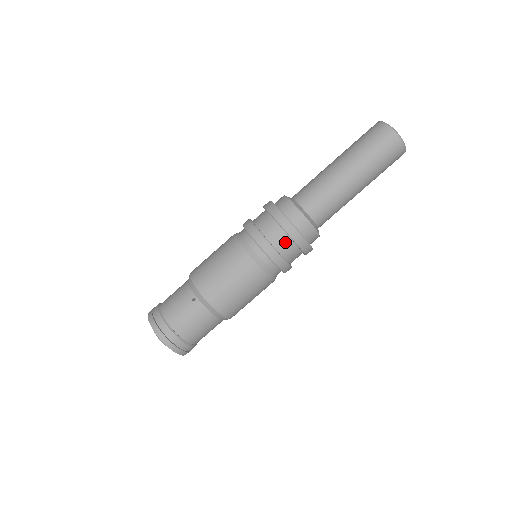
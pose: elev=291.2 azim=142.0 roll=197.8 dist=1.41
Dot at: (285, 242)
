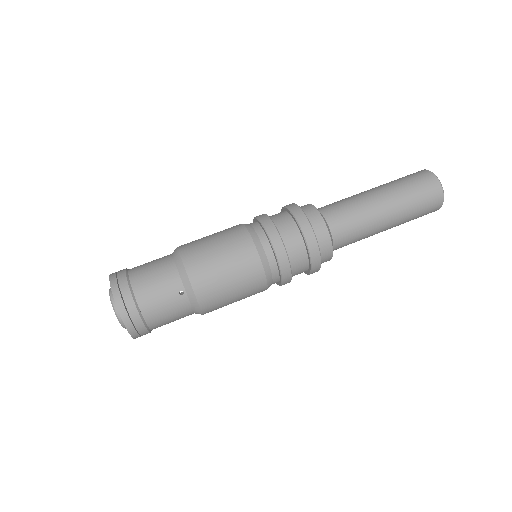
Dot at: (302, 265)
